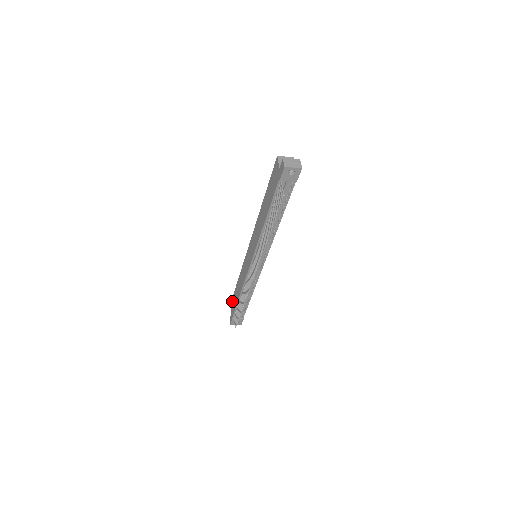
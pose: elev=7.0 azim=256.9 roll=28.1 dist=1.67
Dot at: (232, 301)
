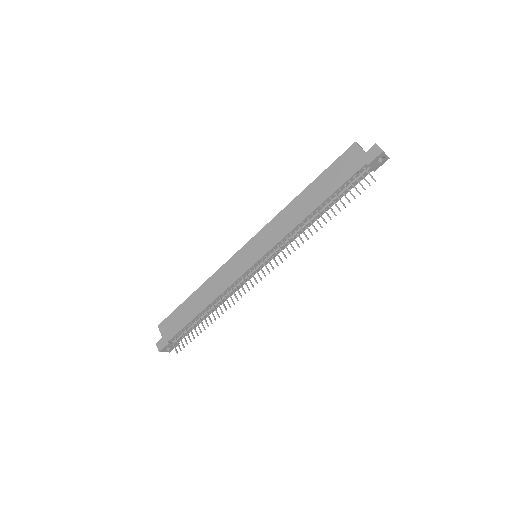
Dot at: (169, 320)
